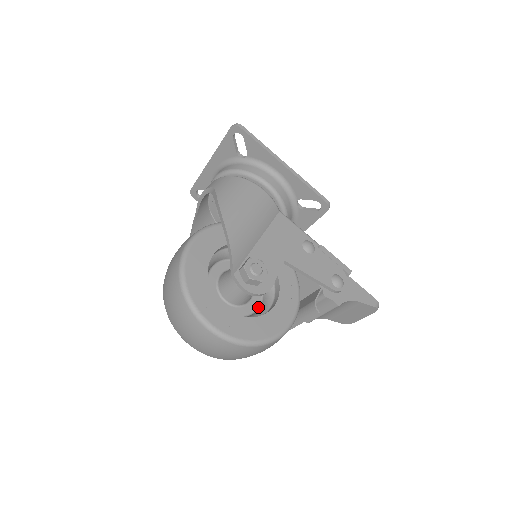
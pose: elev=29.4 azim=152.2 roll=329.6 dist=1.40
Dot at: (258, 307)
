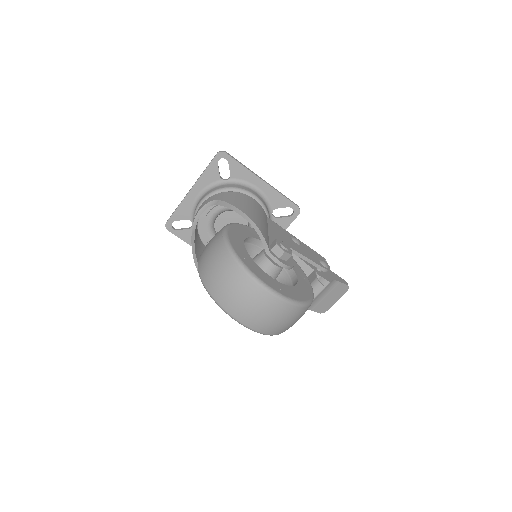
Dot at: occluded
